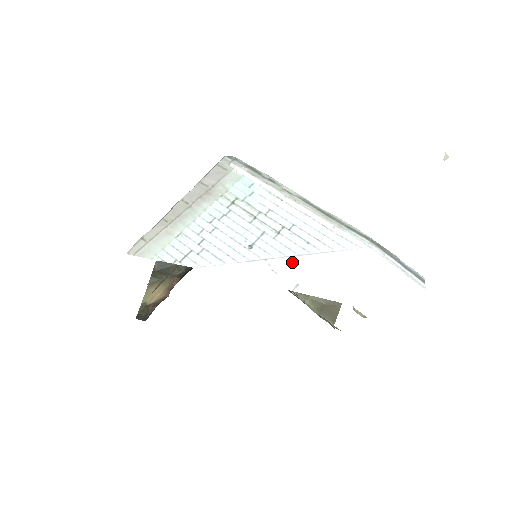
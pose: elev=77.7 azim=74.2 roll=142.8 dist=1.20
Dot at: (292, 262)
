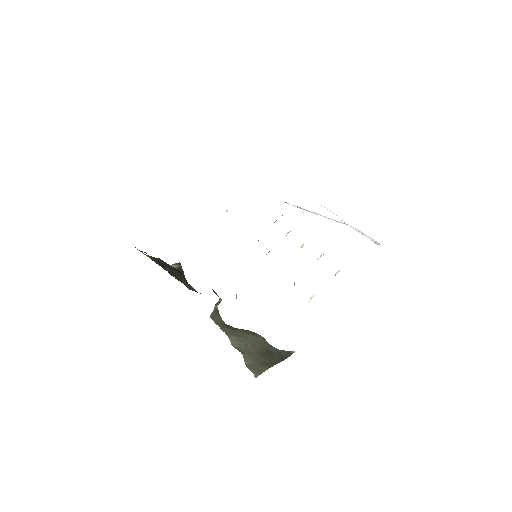
Dot at: occluded
